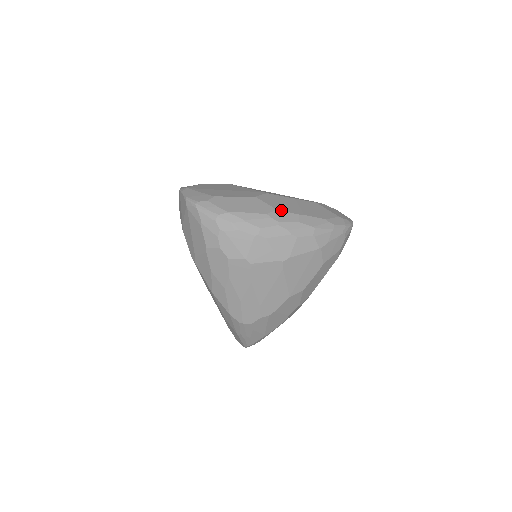
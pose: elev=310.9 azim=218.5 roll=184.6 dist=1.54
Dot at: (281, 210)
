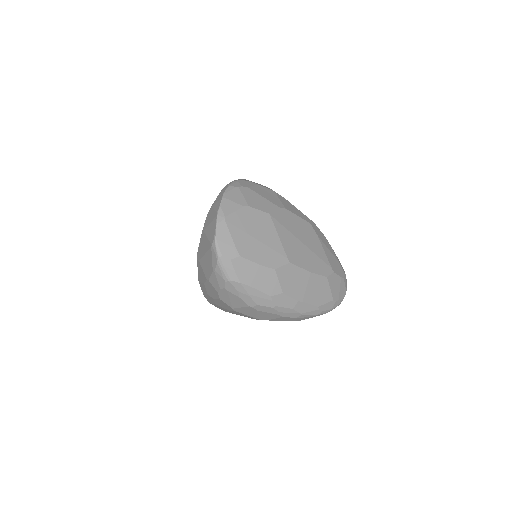
Dot at: (286, 294)
